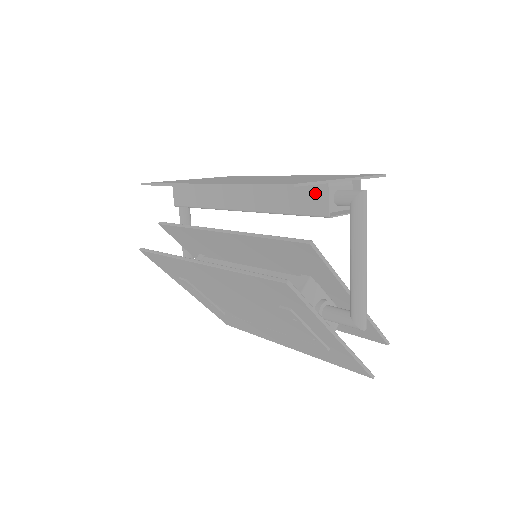
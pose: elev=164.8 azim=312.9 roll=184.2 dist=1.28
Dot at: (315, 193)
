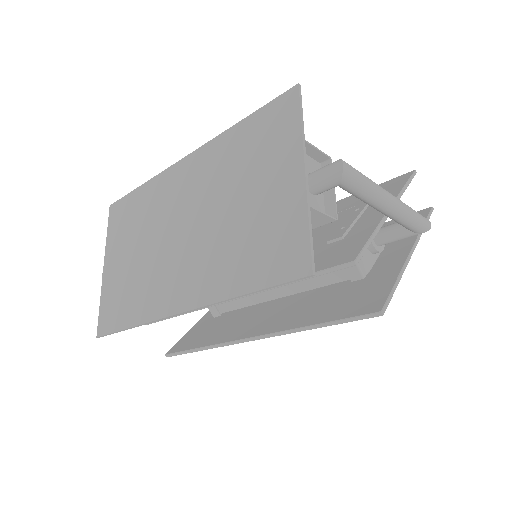
Dot at: occluded
